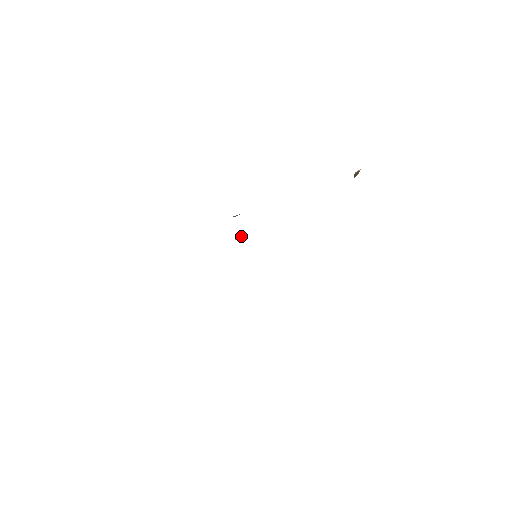
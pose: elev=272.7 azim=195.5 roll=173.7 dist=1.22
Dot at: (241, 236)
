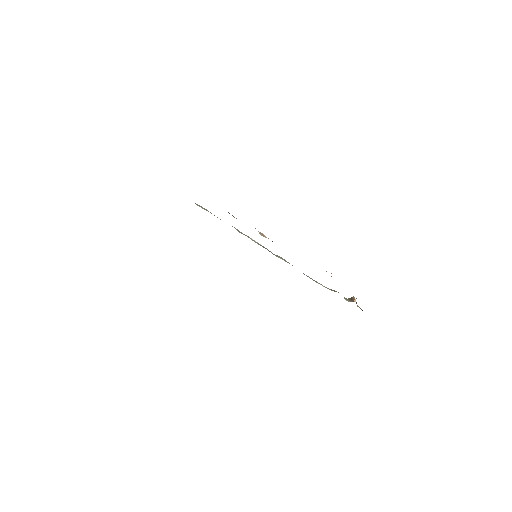
Dot at: (257, 242)
